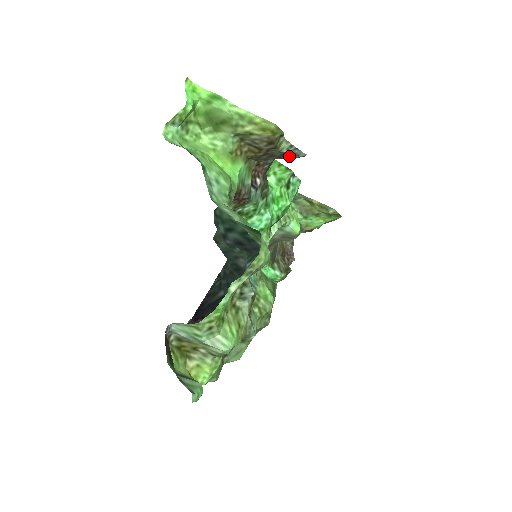
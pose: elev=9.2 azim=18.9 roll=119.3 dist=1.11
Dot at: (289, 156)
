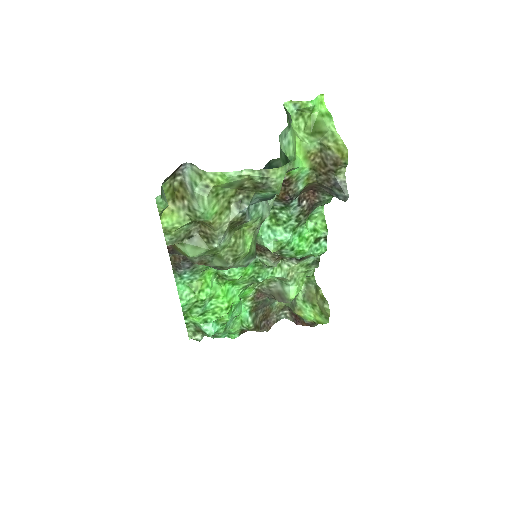
Dot at: (338, 190)
